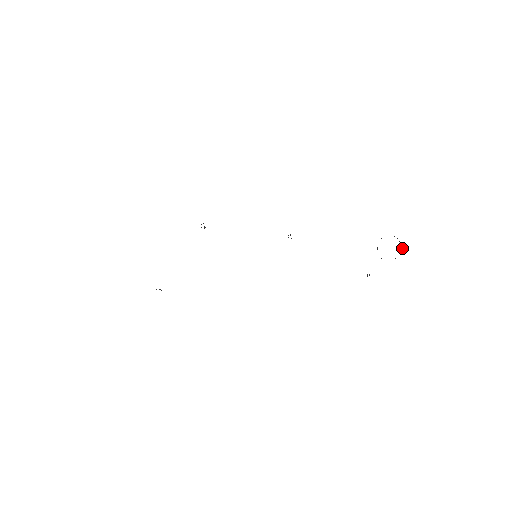
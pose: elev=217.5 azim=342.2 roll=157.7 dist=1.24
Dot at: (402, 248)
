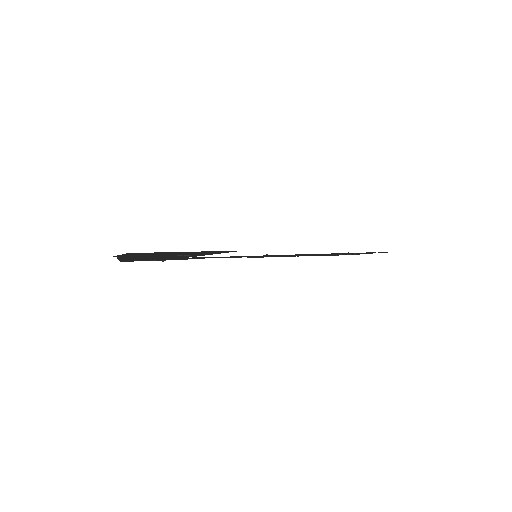
Dot at: occluded
